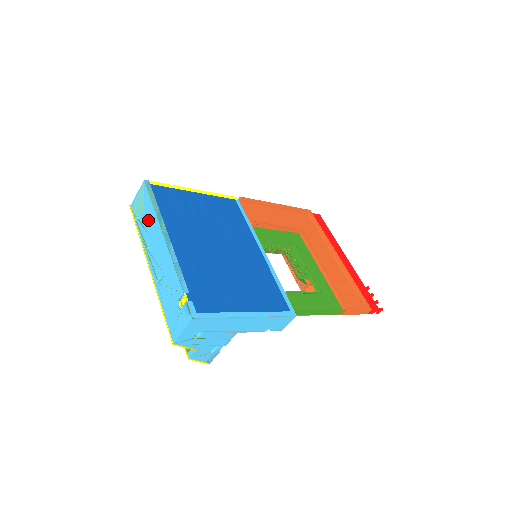
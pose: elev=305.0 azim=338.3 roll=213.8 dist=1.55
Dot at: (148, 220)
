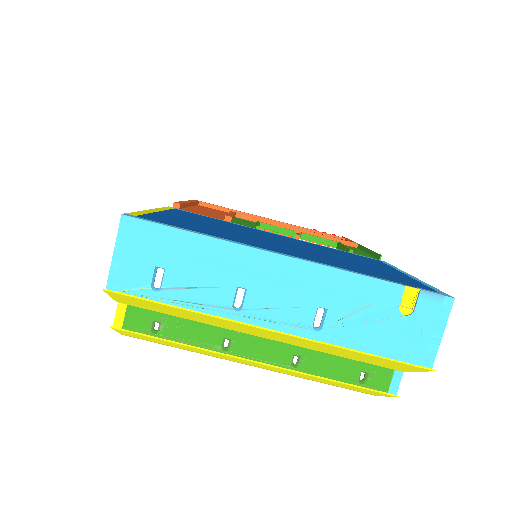
Dot at: (200, 266)
